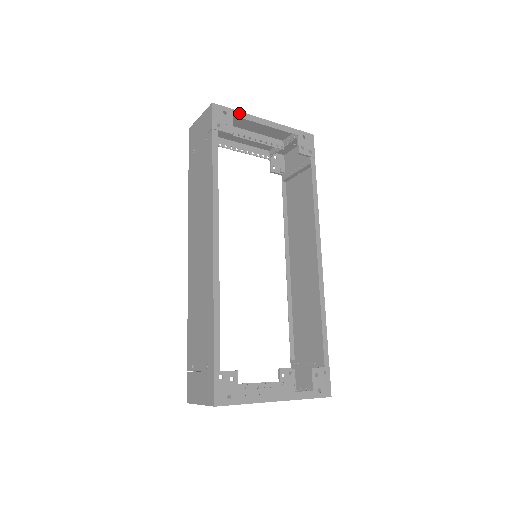
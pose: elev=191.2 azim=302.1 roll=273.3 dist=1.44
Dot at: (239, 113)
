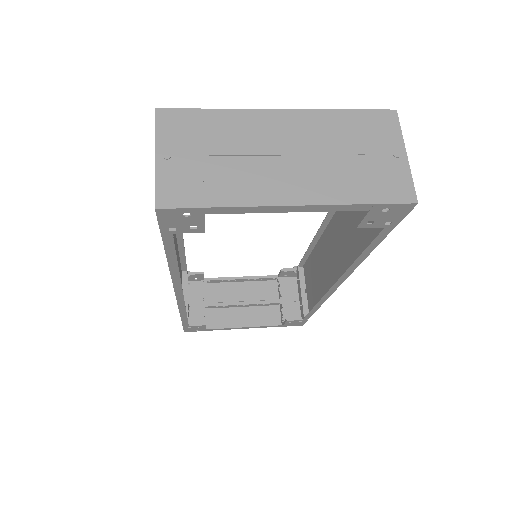
Dot at: (221, 209)
